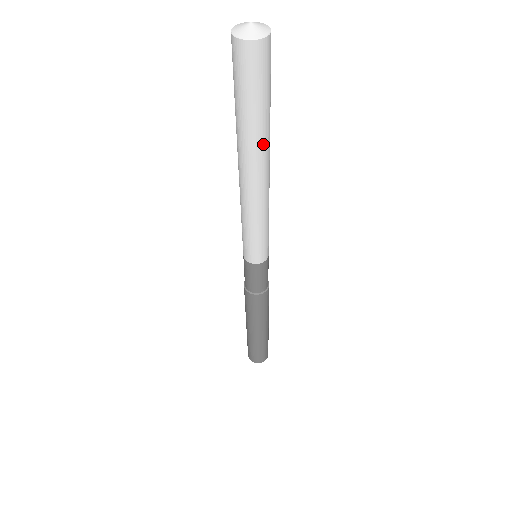
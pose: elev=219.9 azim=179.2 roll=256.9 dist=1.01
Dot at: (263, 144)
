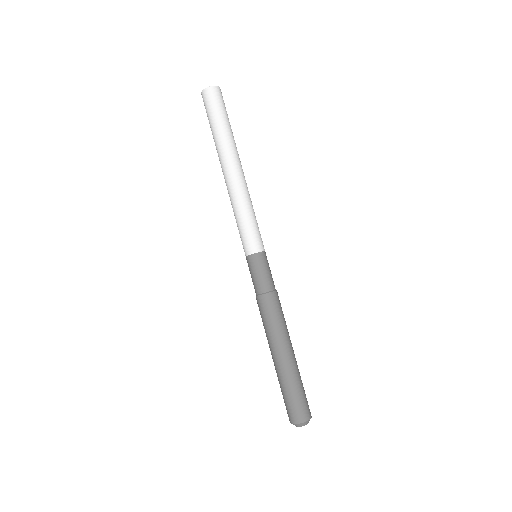
Dot at: (222, 147)
